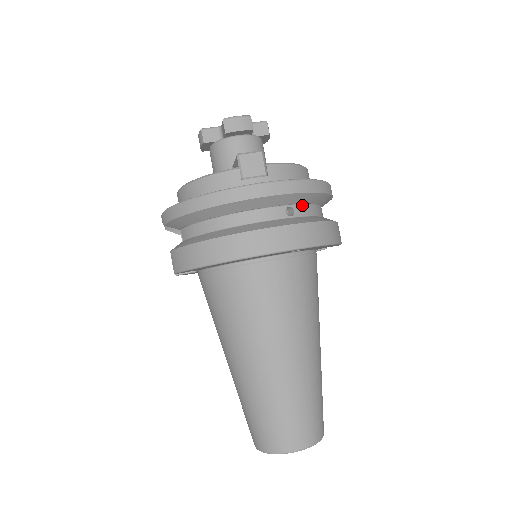
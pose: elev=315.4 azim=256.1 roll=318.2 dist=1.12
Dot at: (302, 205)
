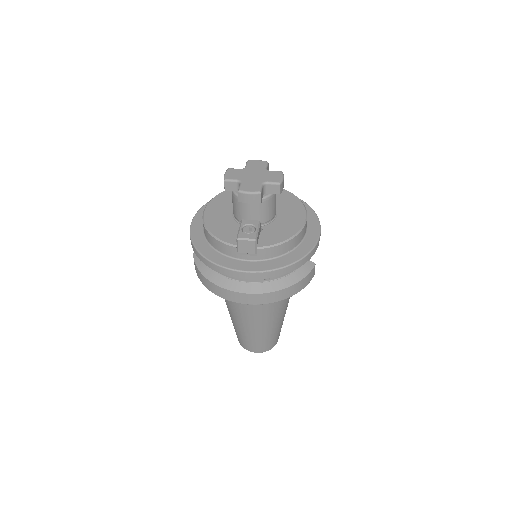
Dot at: occluded
